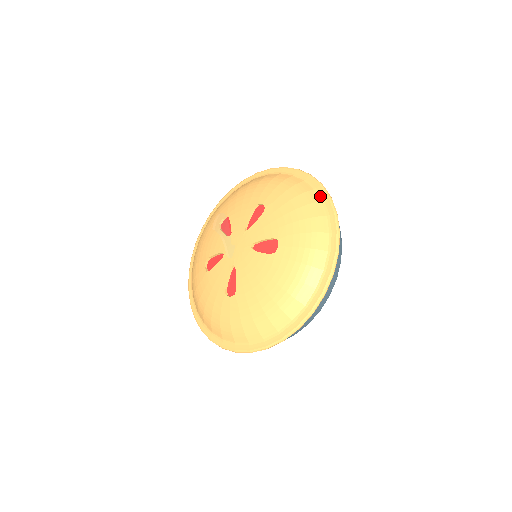
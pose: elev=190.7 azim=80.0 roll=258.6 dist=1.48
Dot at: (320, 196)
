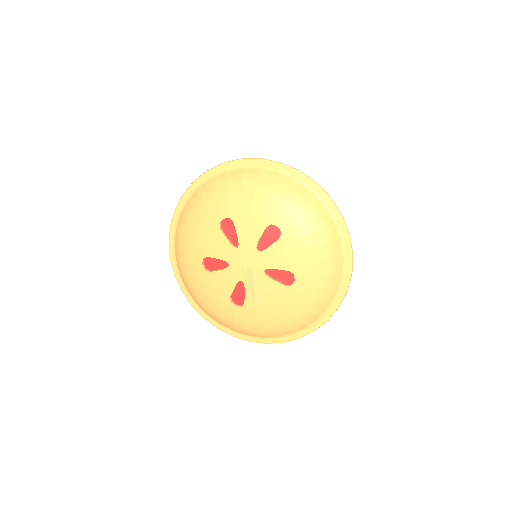
Dot at: (339, 231)
